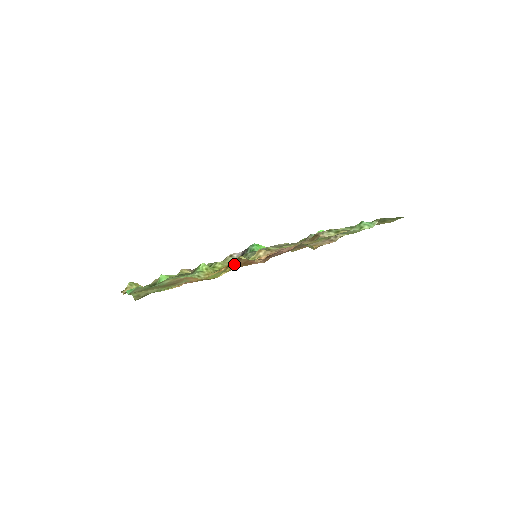
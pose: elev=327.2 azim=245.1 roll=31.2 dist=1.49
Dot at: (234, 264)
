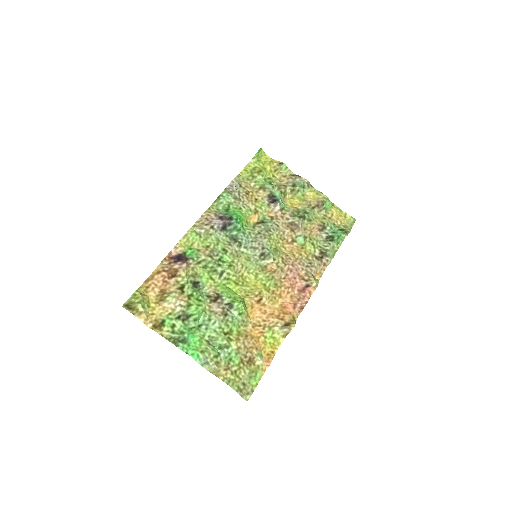
Dot at: (282, 321)
